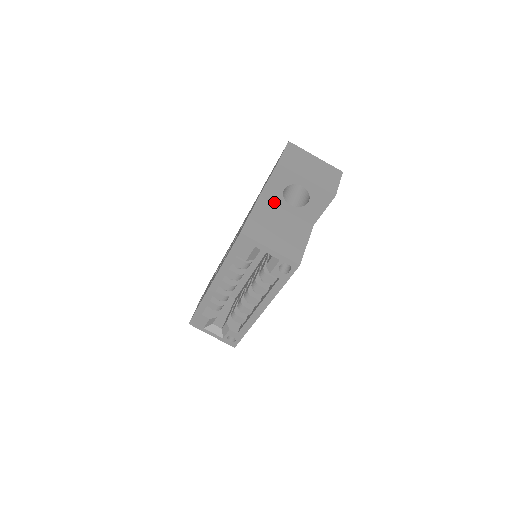
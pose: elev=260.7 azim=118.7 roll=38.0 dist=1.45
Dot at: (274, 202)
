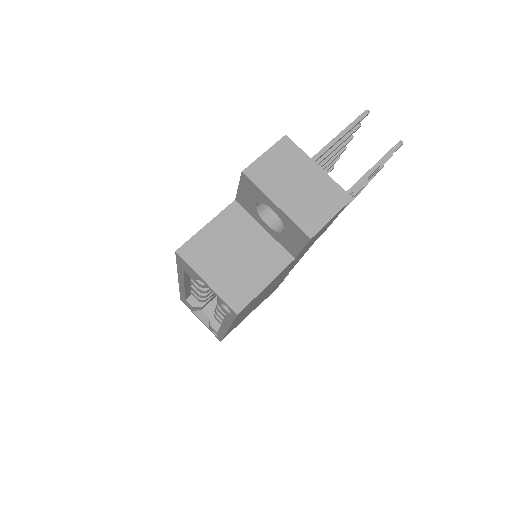
Dot at: (251, 213)
